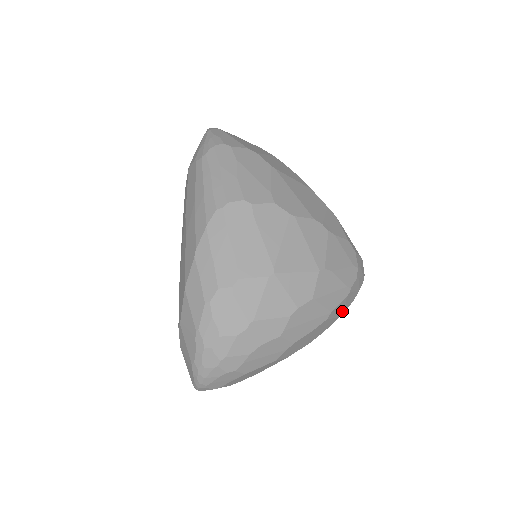
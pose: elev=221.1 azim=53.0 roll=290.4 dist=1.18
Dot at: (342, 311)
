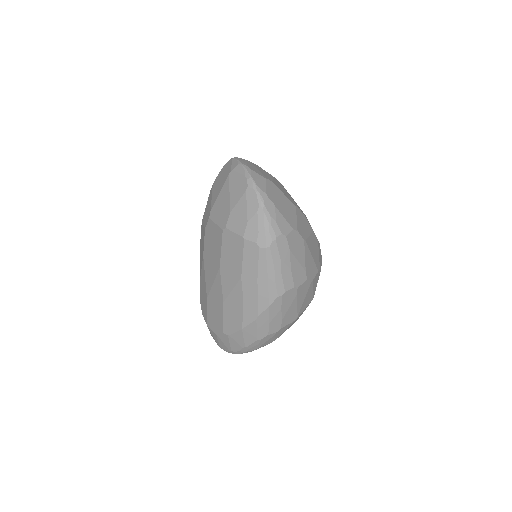
Dot at: occluded
